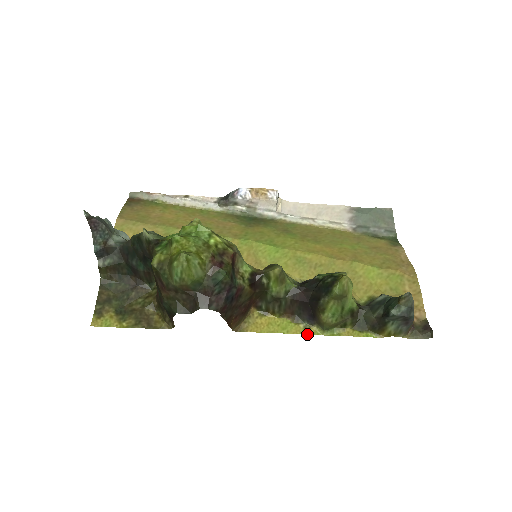
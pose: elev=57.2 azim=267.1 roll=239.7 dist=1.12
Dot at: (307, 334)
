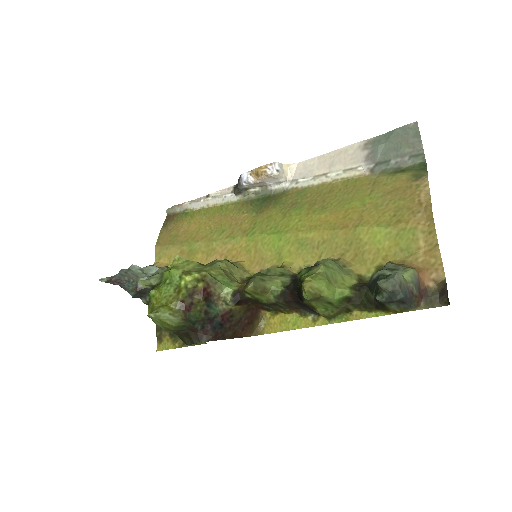
Dot at: occluded
